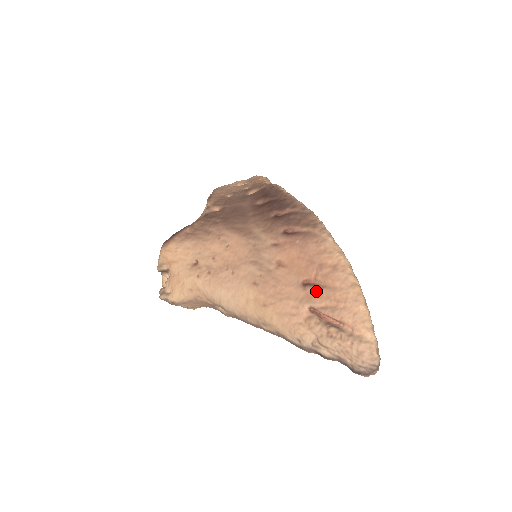
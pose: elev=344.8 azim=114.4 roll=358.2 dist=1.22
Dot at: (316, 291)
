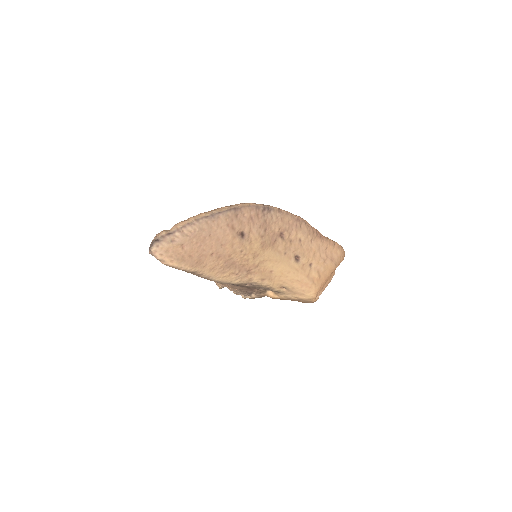
Dot at: occluded
